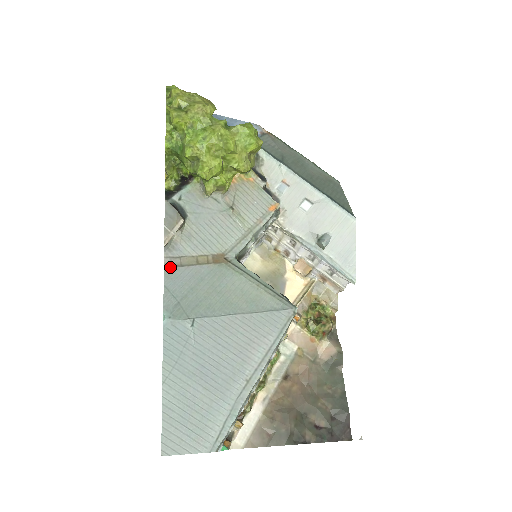
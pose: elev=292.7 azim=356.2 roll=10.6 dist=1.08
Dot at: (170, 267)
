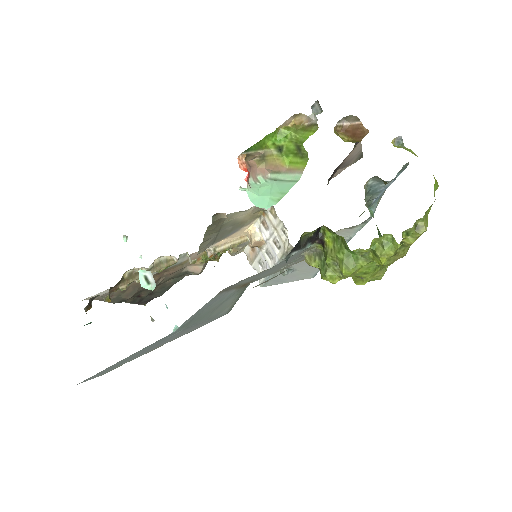
Dot at: (221, 292)
